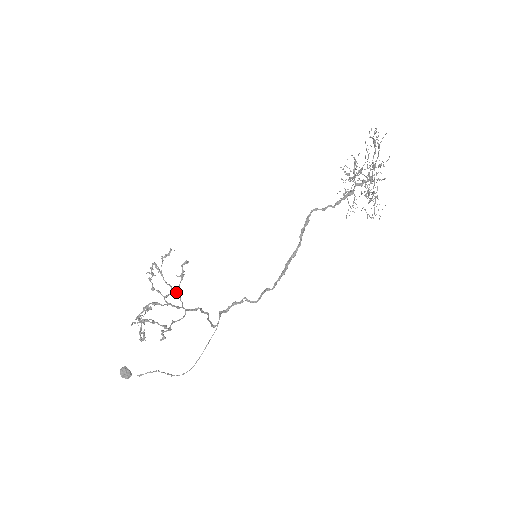
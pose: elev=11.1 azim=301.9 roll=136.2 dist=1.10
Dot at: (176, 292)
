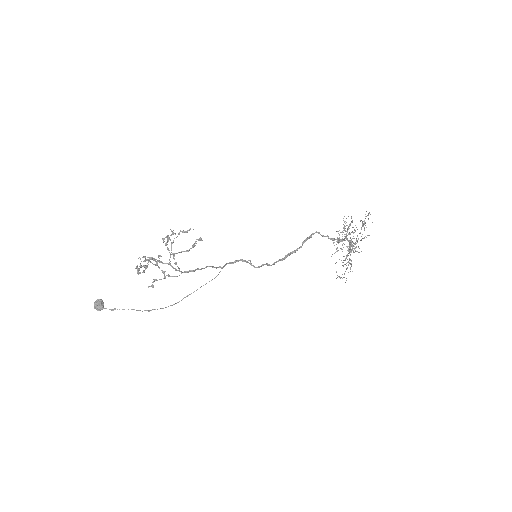
Dot at: (176, 262)
